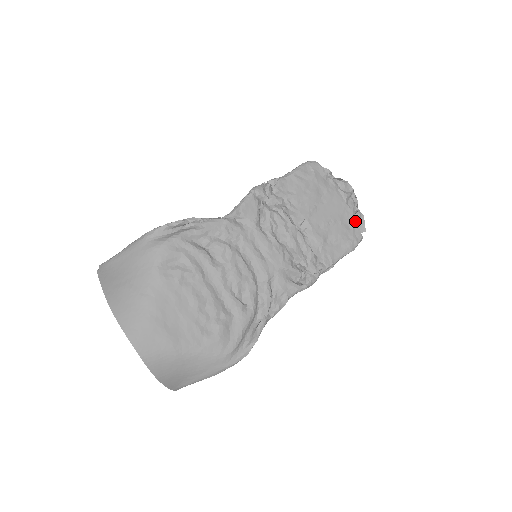
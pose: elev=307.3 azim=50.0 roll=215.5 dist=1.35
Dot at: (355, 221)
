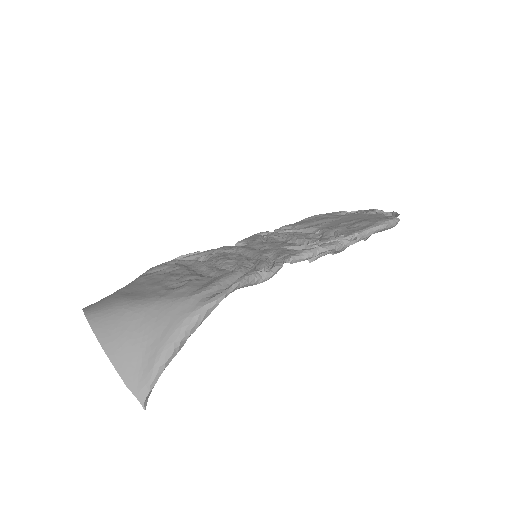
Dot at: (383, 215)
